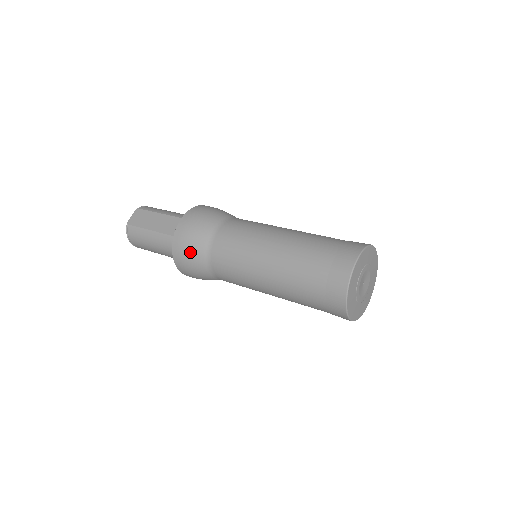
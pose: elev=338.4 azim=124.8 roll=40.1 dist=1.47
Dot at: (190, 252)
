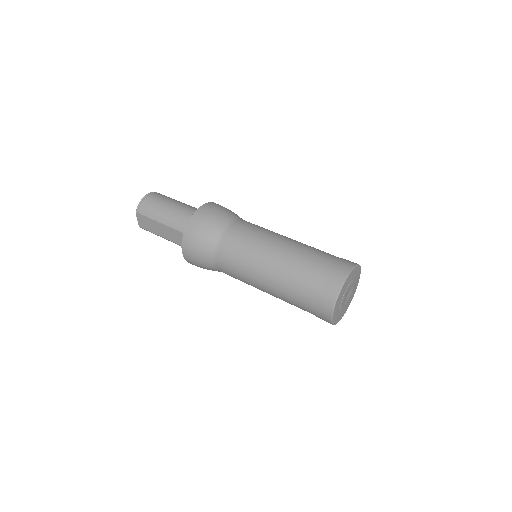
Dot at: occluded
